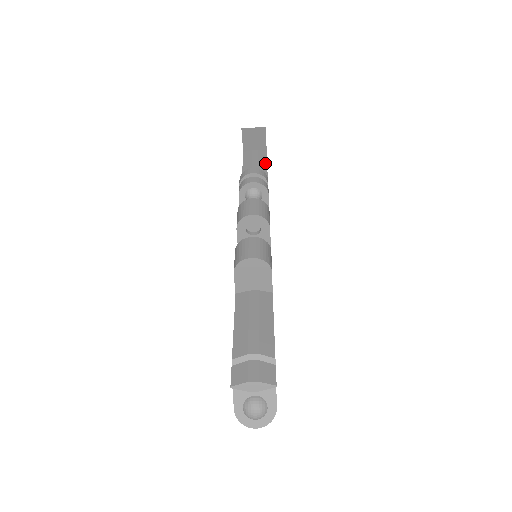
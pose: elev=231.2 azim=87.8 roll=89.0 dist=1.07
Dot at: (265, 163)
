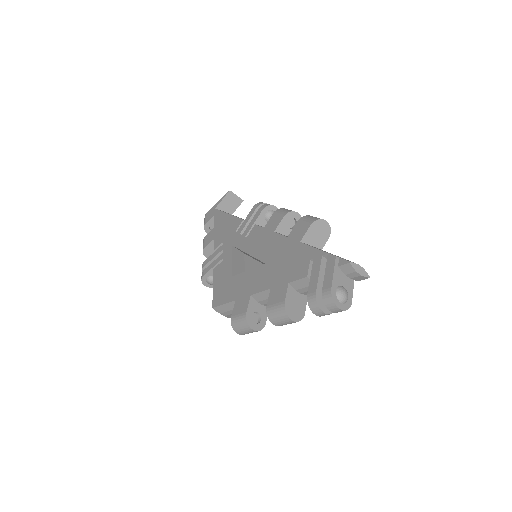
Dot at: occluded
